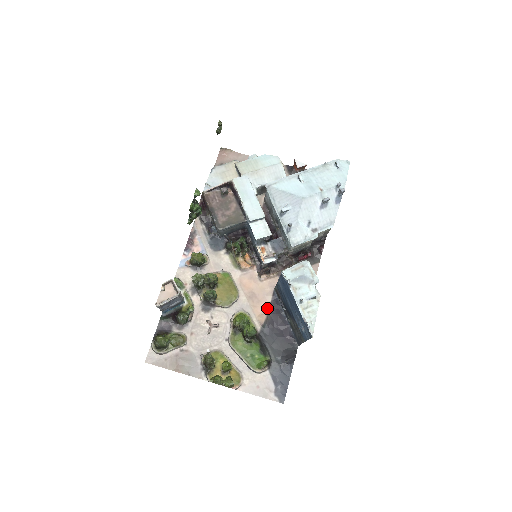
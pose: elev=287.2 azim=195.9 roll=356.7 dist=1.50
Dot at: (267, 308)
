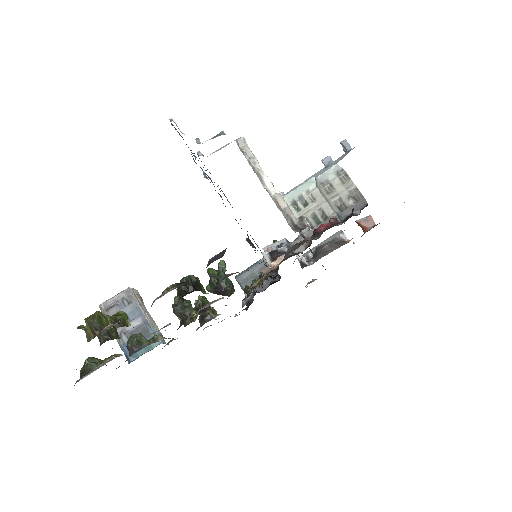
Dot at: occluded
